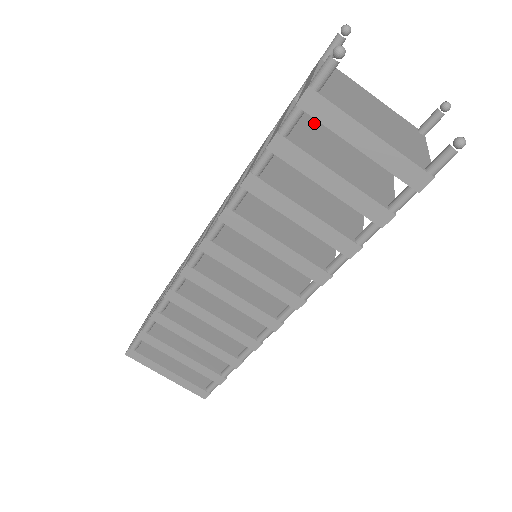
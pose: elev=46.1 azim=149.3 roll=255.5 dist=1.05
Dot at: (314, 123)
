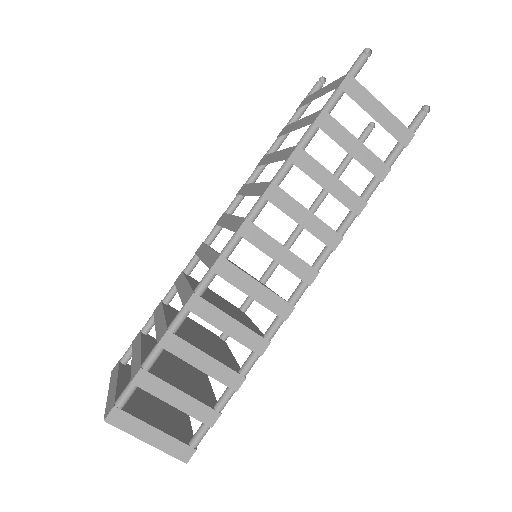
Dot at: occluded
